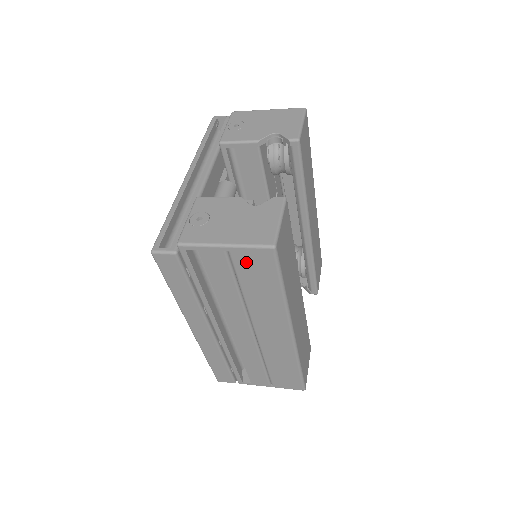
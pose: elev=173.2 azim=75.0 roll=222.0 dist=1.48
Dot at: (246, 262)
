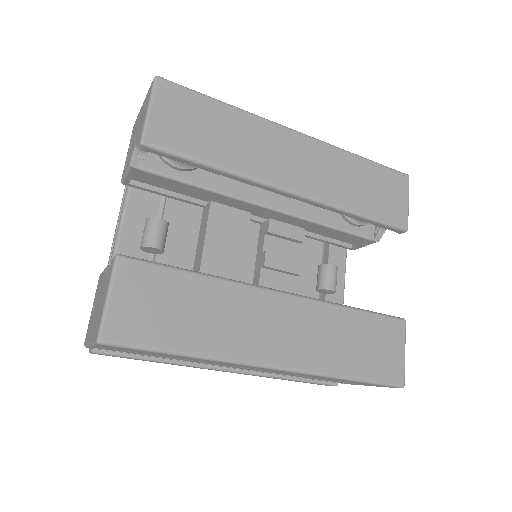
Dot at: (120, 349)
